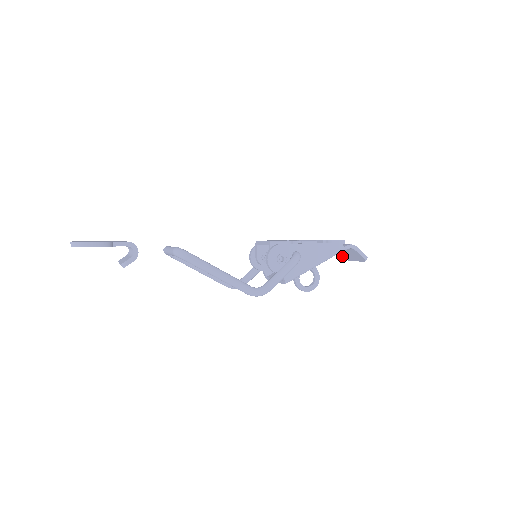
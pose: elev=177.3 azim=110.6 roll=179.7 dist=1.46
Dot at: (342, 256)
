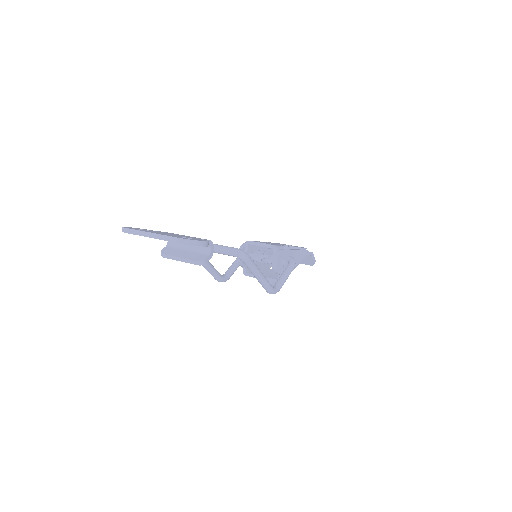
Dot at: occluded
